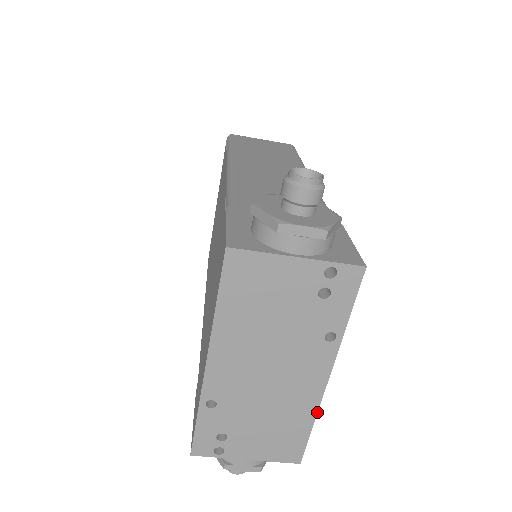
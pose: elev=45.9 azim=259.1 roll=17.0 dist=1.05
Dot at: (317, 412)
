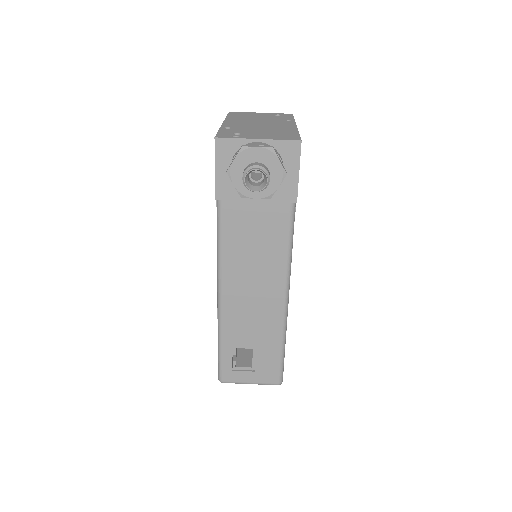
Dot at: occluded
